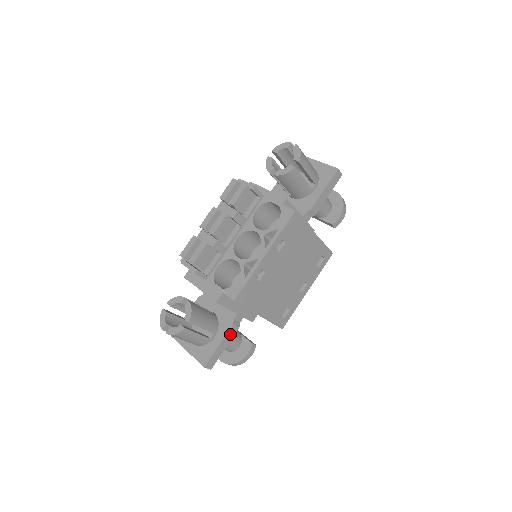
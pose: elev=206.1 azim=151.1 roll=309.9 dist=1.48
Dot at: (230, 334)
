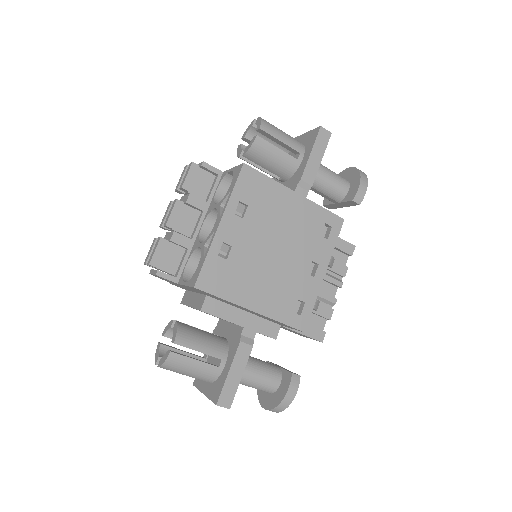
Dot at: (241, 356)
